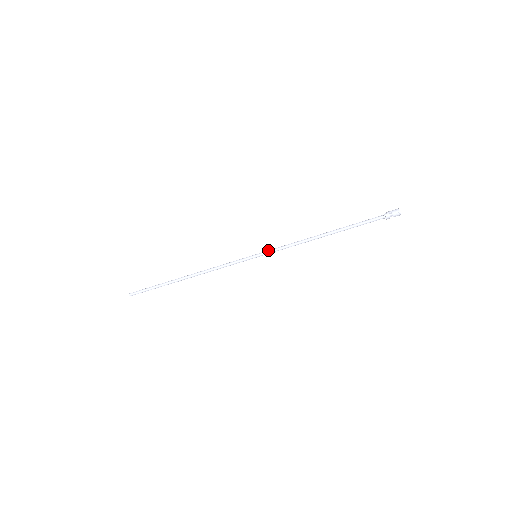
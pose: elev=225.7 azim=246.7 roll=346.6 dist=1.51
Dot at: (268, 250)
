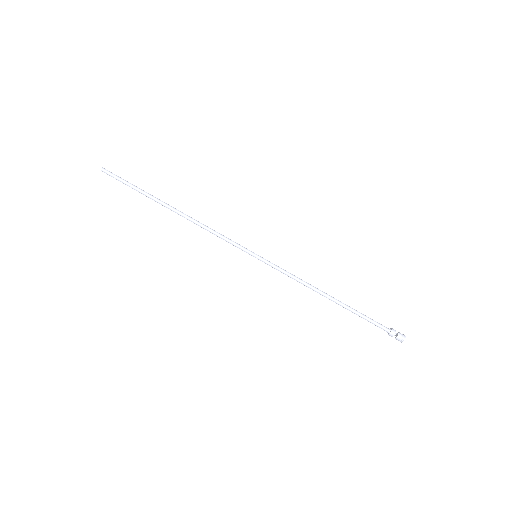
Dot at: (271, 263)
